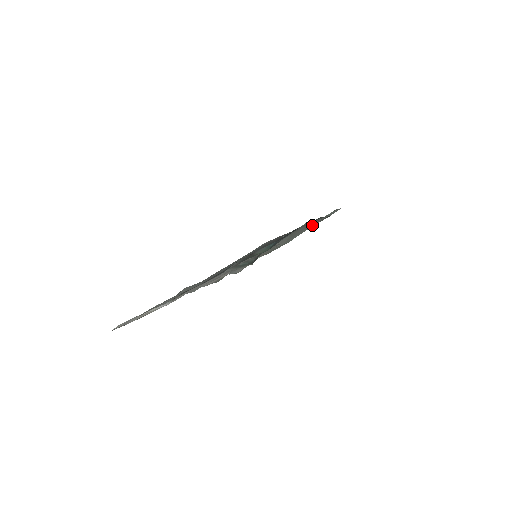
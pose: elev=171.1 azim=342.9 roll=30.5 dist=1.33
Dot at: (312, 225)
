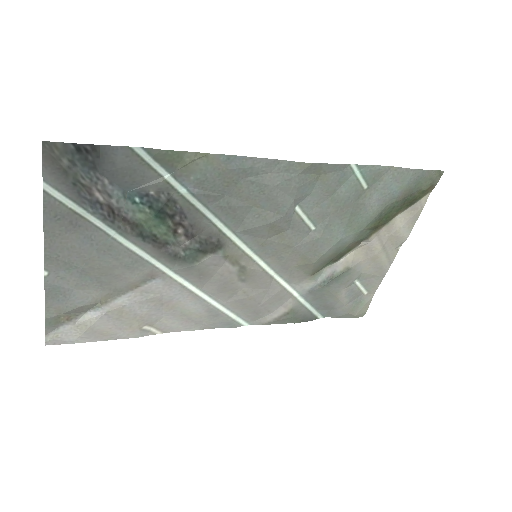
Dot at: (278, 183)
